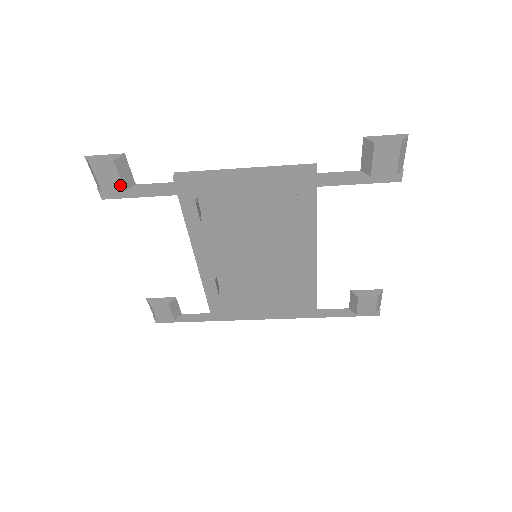
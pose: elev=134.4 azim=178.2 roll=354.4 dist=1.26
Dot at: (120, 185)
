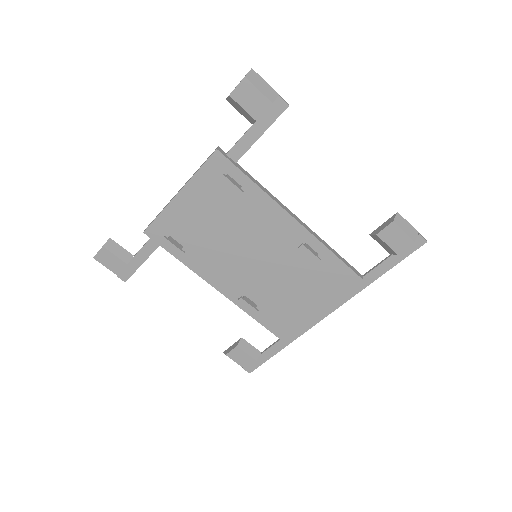
Dot at: (121, 262)
